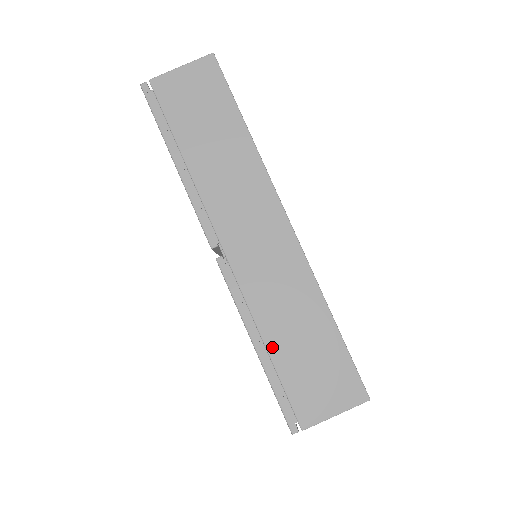
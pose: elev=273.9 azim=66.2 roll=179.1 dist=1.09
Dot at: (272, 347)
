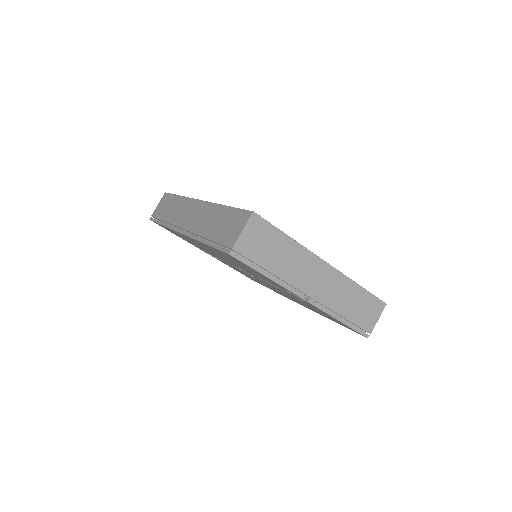
Dot at: (347, 316)
